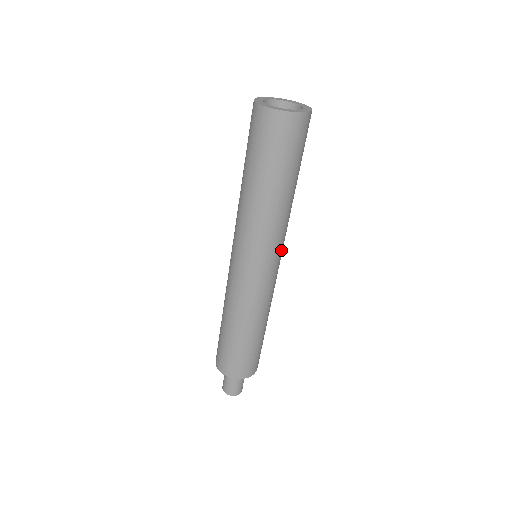
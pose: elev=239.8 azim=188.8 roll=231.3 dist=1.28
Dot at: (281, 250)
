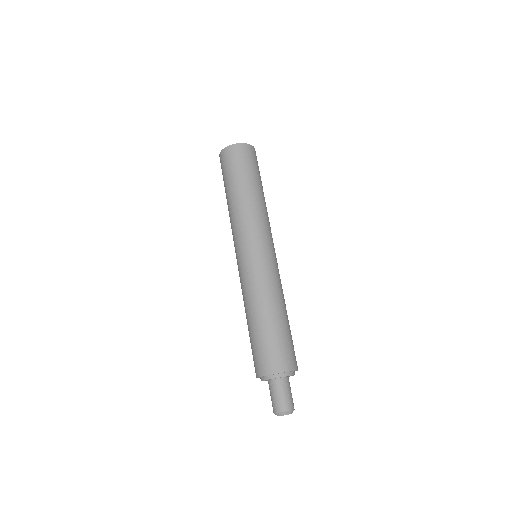
Dot at: occluded
